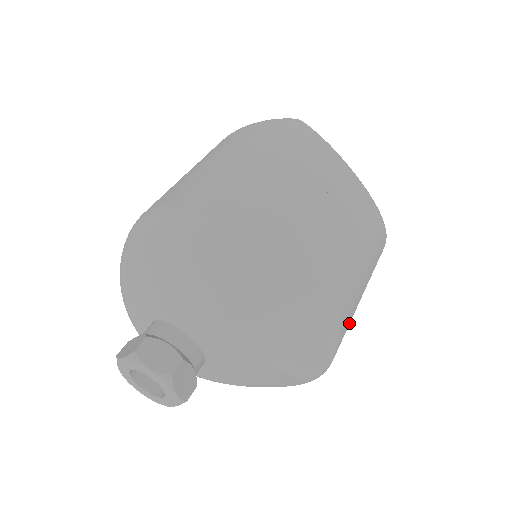
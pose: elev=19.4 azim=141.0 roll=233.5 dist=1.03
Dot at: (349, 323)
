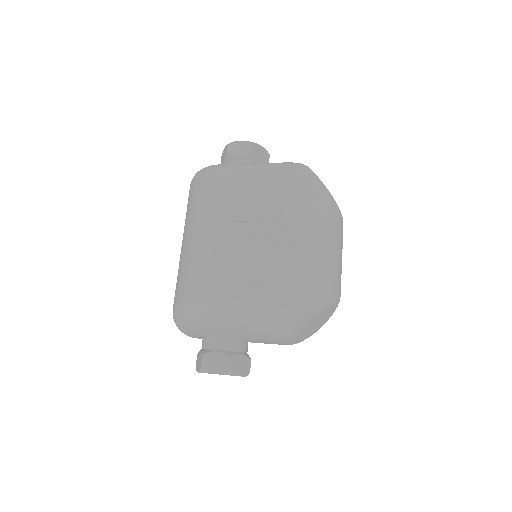
Dot at: occluded
